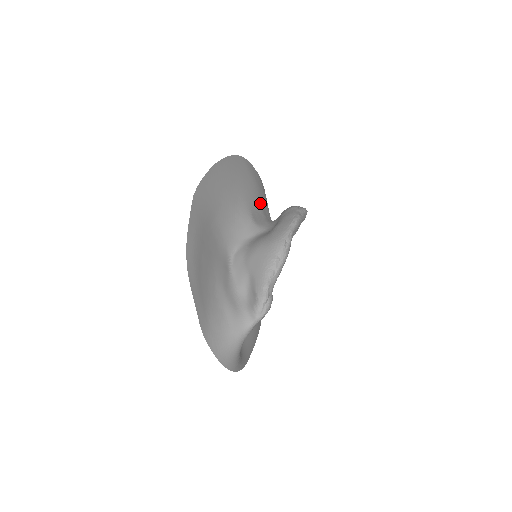
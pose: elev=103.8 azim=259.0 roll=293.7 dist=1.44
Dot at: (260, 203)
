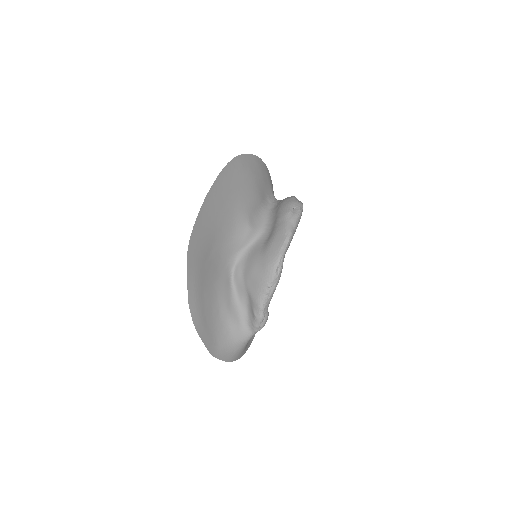
Dot at: (258, 196)
